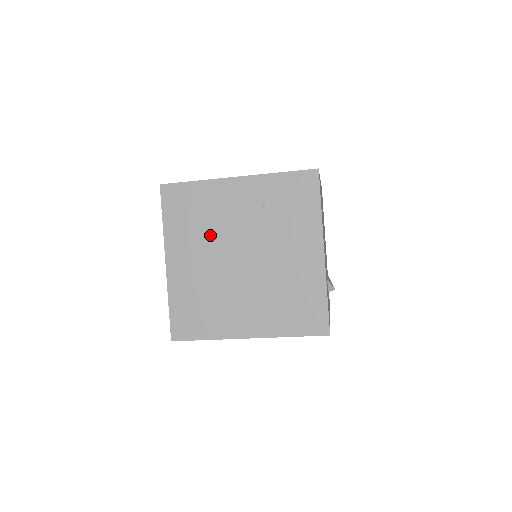
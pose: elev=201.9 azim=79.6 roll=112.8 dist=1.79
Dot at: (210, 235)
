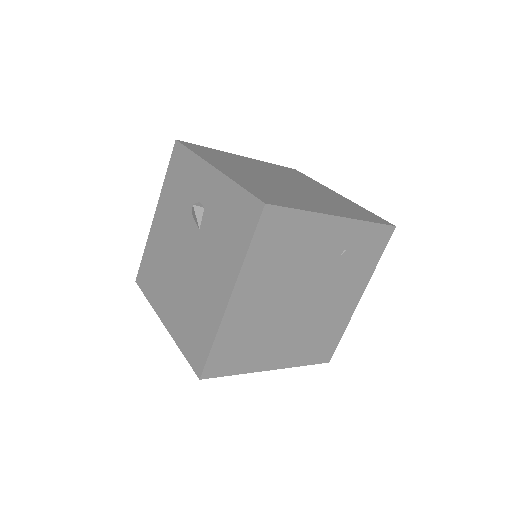
Dot at: (288, 273)
